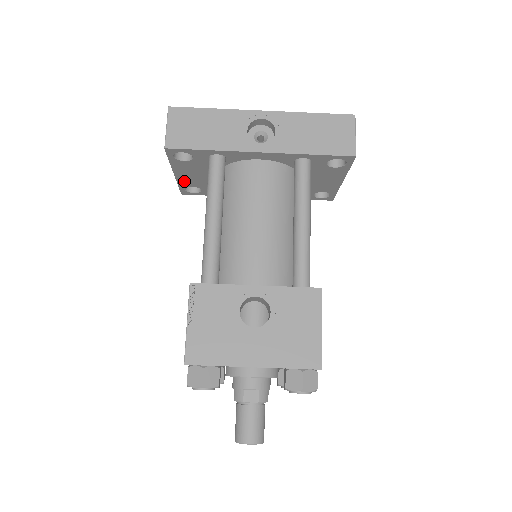
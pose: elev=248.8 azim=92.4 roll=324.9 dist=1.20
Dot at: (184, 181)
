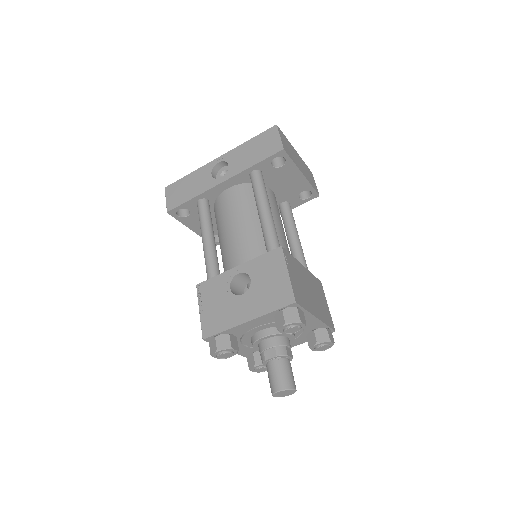
Dot at: occluded
